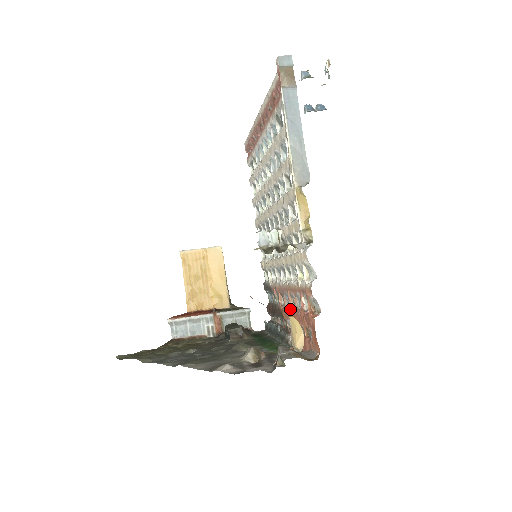
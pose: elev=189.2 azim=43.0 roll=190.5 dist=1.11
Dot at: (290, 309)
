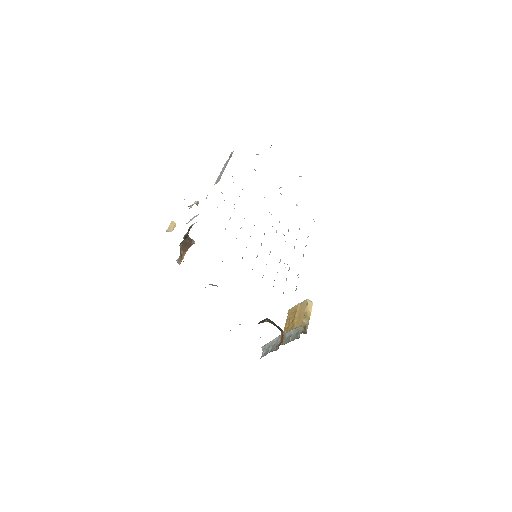
Dot at: occluded
